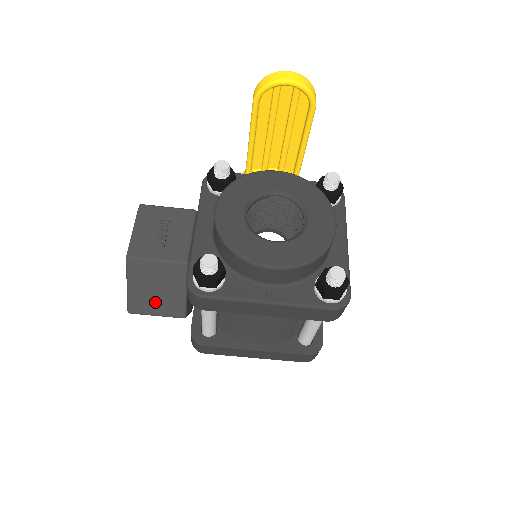
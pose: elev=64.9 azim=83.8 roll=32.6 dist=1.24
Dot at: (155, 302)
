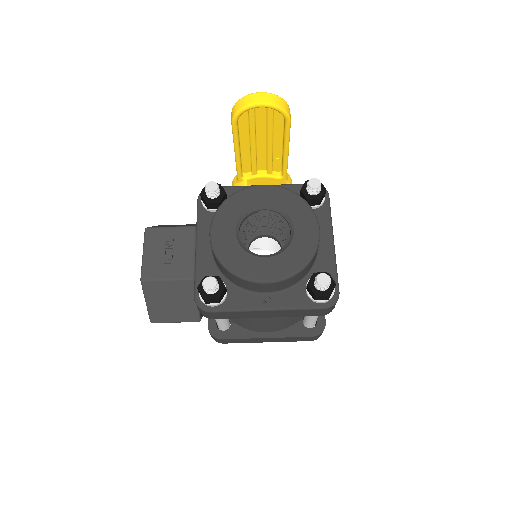
Dot at: (172, 312)
